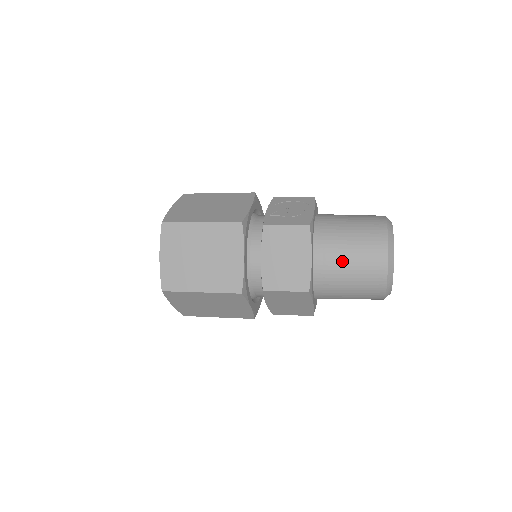
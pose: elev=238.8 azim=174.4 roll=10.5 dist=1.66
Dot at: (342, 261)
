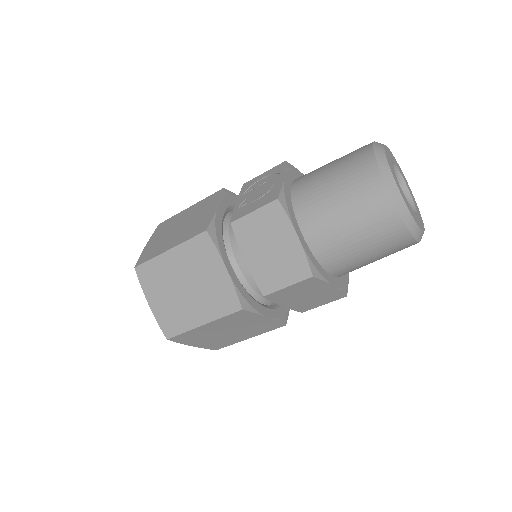
Dot at: (337, 222)
